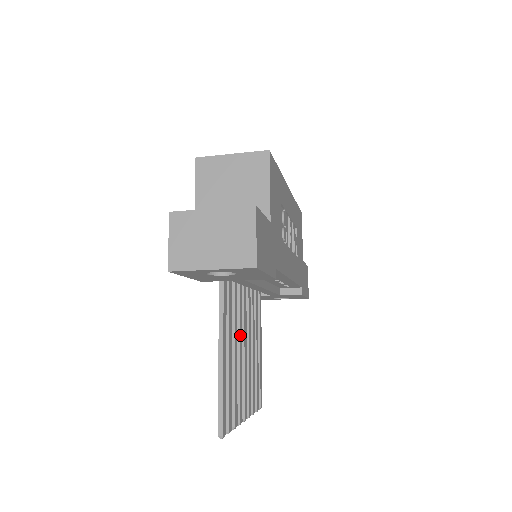
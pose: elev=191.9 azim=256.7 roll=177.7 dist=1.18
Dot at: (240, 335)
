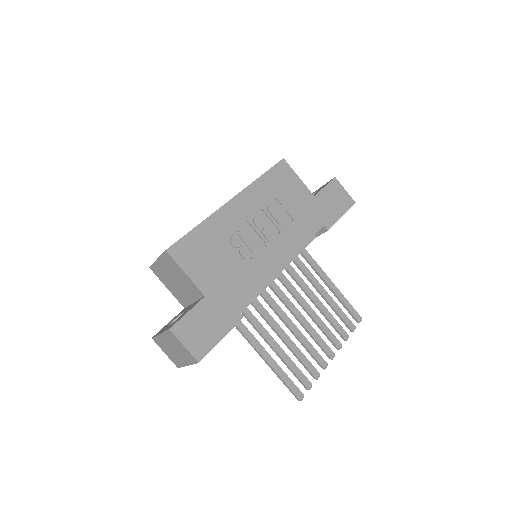
Dot at: (283, 318)
